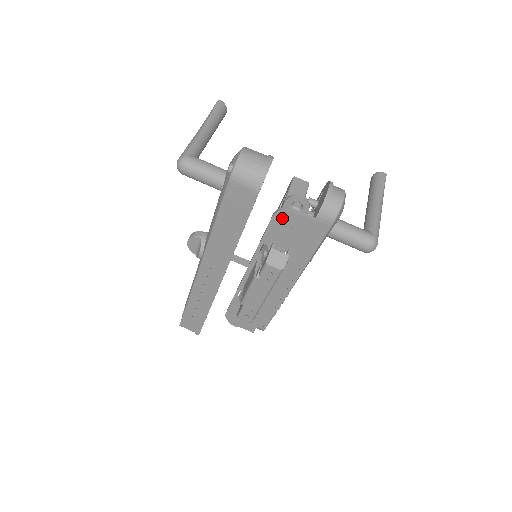
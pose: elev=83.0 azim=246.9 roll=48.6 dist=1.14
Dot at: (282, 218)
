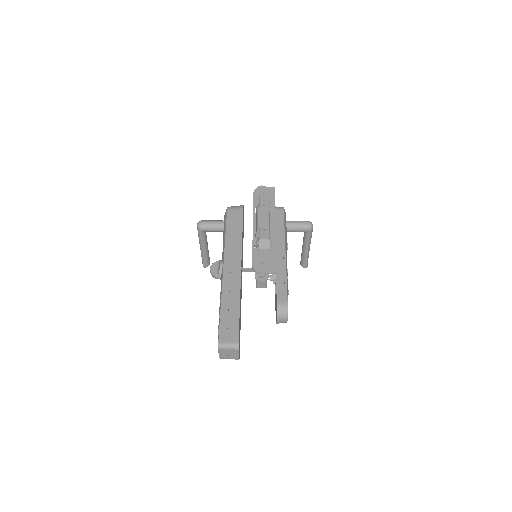
Dot at: (258, 192)
